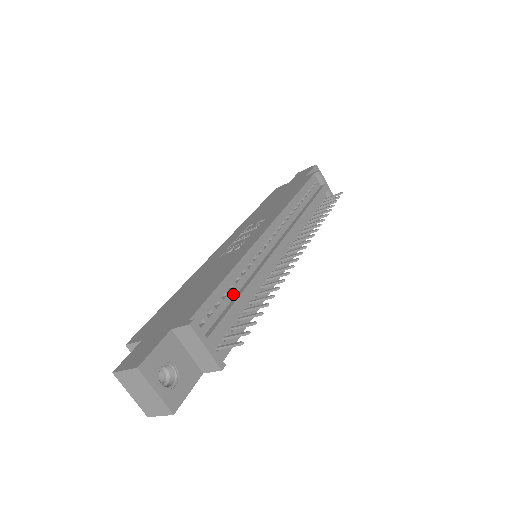
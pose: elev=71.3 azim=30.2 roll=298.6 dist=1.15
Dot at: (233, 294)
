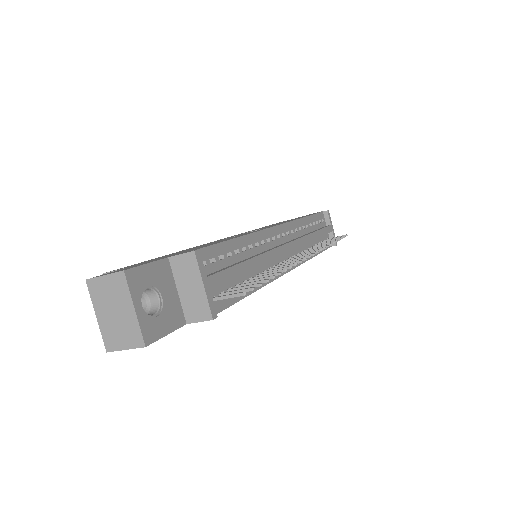
Dot at: (237, 259)
